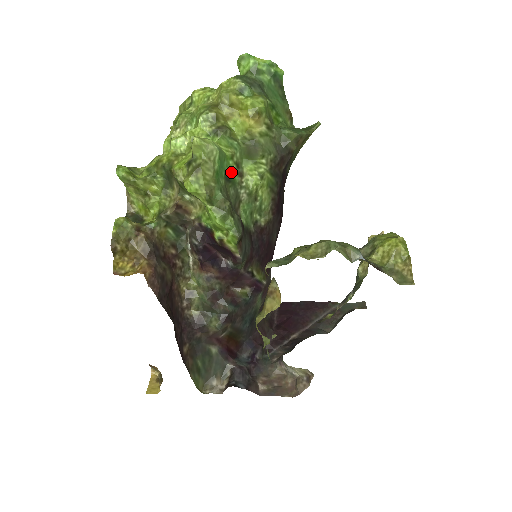
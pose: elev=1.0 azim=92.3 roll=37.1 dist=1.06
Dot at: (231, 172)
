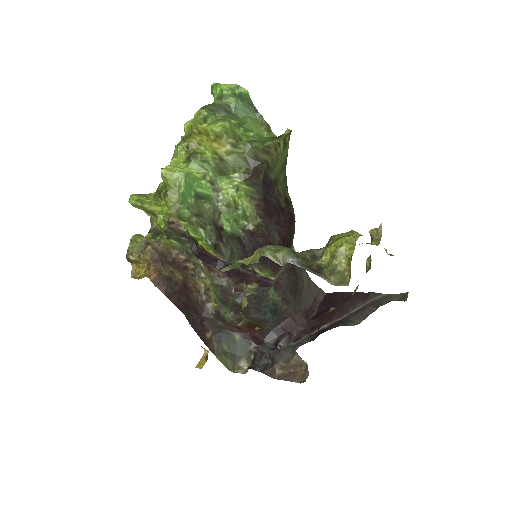
Dot at: (205, 190)
